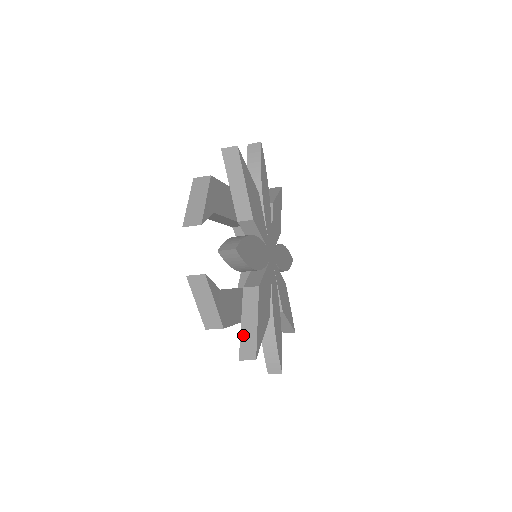
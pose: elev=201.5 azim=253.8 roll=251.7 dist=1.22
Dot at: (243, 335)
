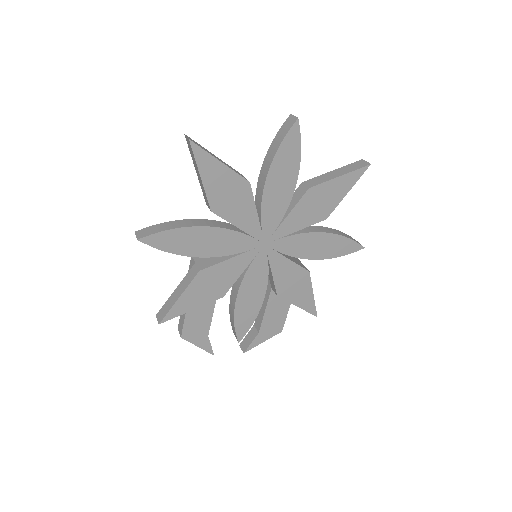
Dot at: occluded
